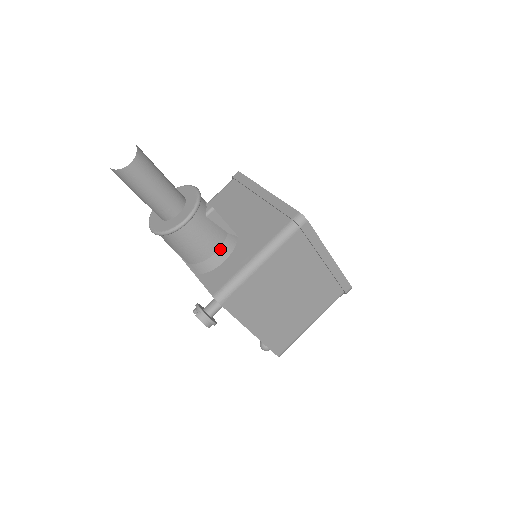
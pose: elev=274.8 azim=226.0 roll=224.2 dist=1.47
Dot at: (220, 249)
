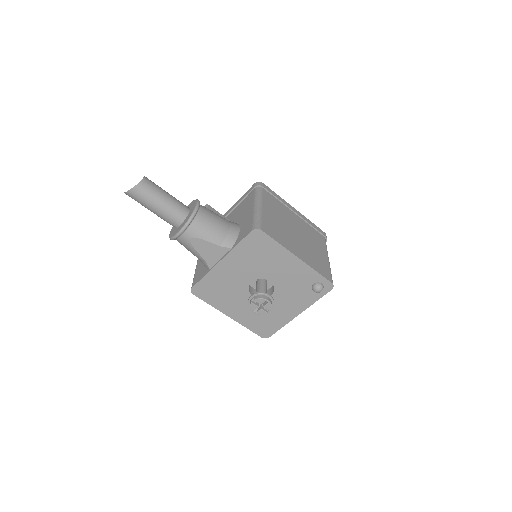
Dot at: (231, 224)
